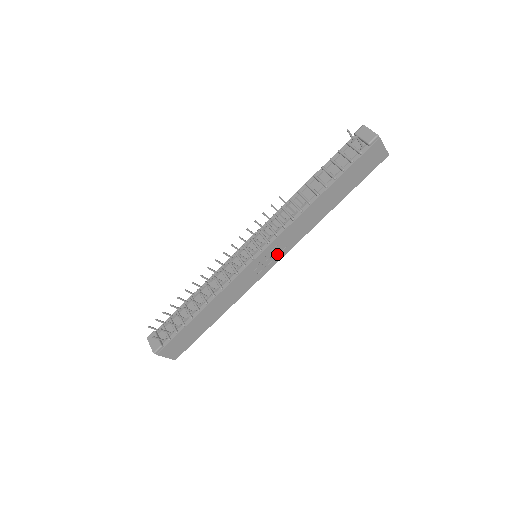
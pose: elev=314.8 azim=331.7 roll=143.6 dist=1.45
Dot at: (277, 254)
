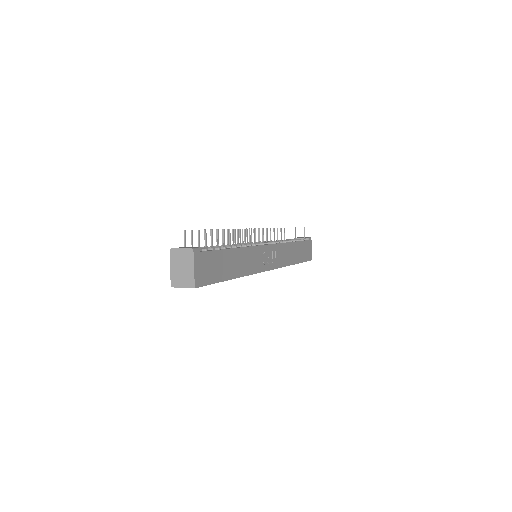
Dot at: (271, 261)
